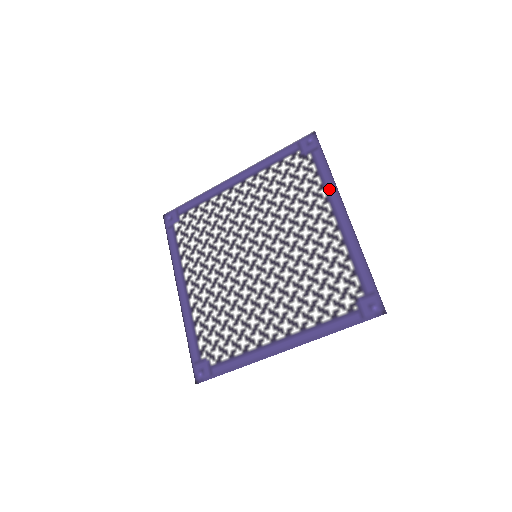
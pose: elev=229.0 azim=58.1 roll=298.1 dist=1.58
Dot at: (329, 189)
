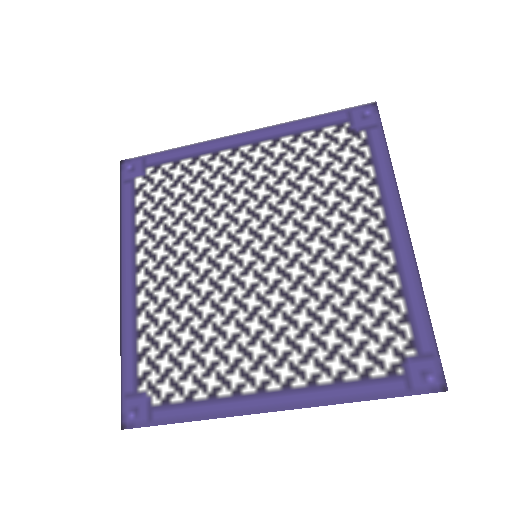
Dot at: (385, 187)
